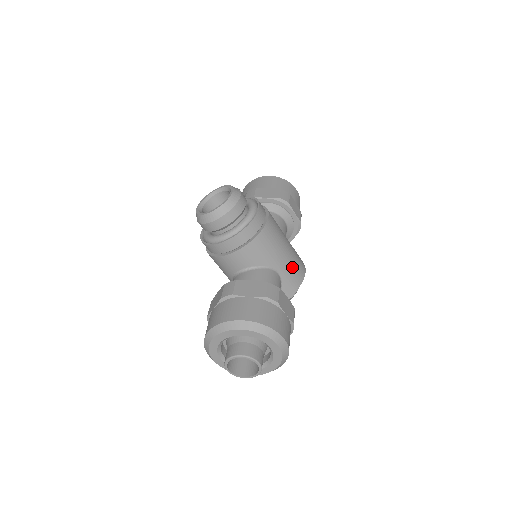
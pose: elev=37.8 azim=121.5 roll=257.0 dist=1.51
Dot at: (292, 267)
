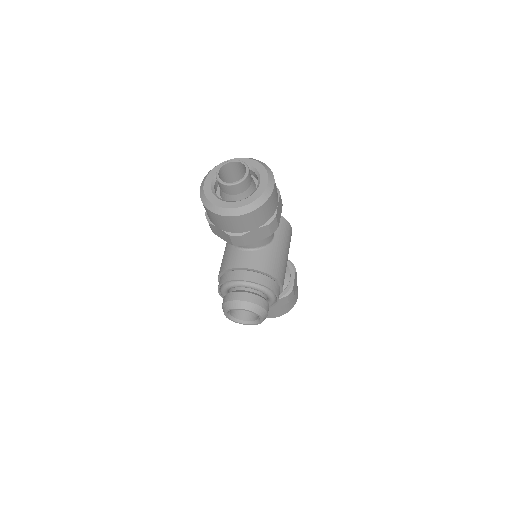
Dot at: occluded
